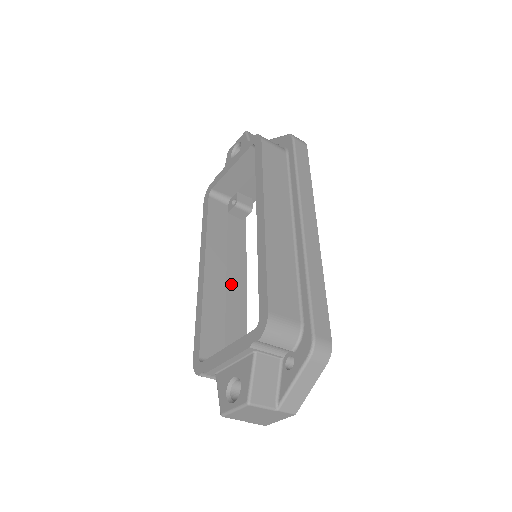
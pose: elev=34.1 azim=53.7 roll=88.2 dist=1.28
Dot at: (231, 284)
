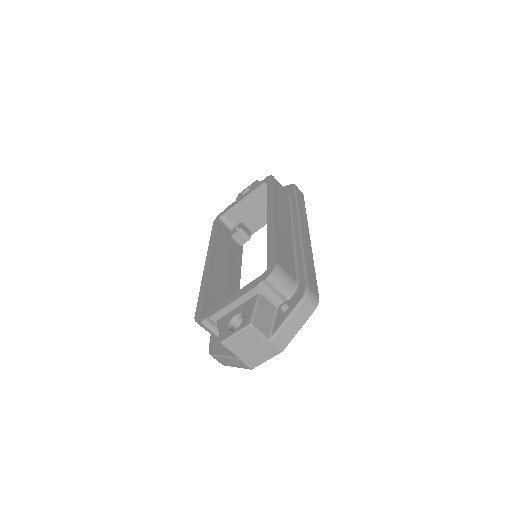
Dot at: (229, 279)
